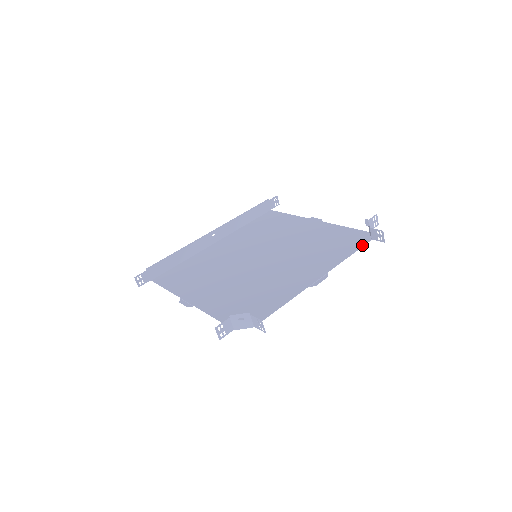
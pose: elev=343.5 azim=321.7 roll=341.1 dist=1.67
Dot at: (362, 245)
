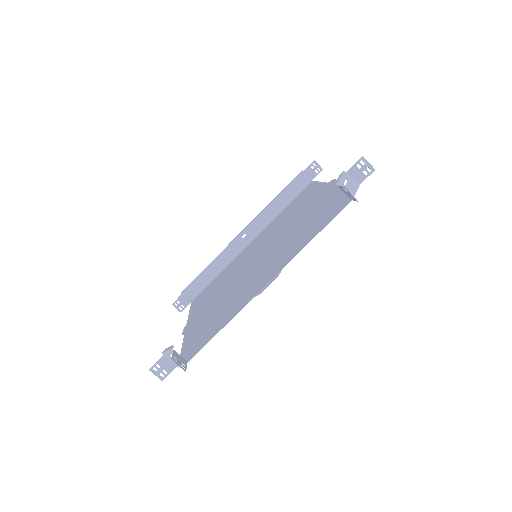
Dot at: (336, 213)
